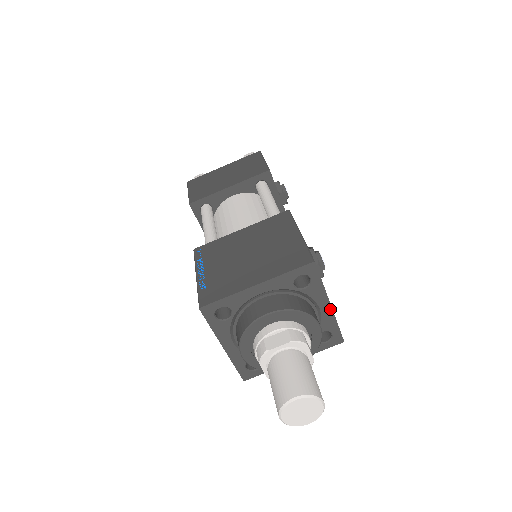
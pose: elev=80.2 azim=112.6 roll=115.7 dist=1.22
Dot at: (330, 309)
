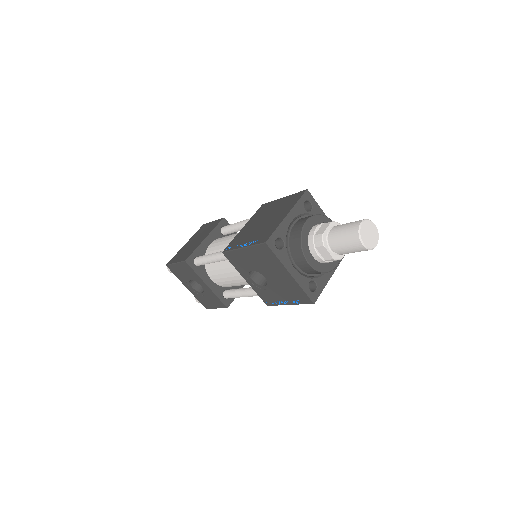
Dot at: occluded
